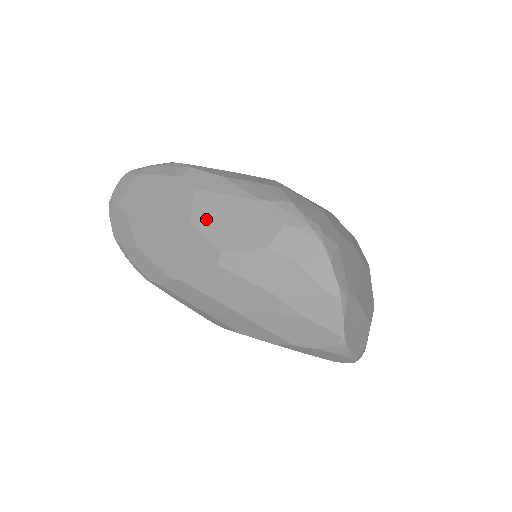
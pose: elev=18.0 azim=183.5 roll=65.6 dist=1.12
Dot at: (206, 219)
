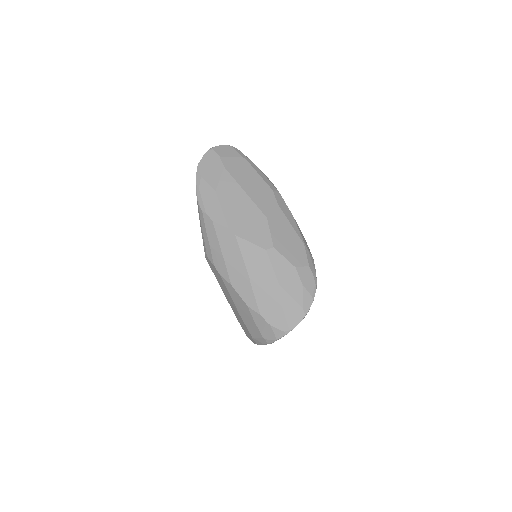
Dot at: (276, 225)
